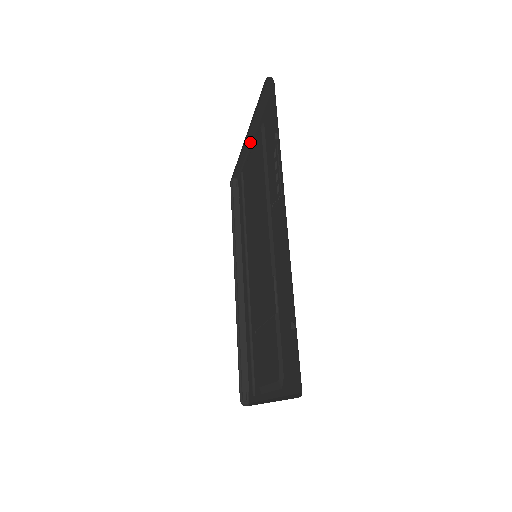
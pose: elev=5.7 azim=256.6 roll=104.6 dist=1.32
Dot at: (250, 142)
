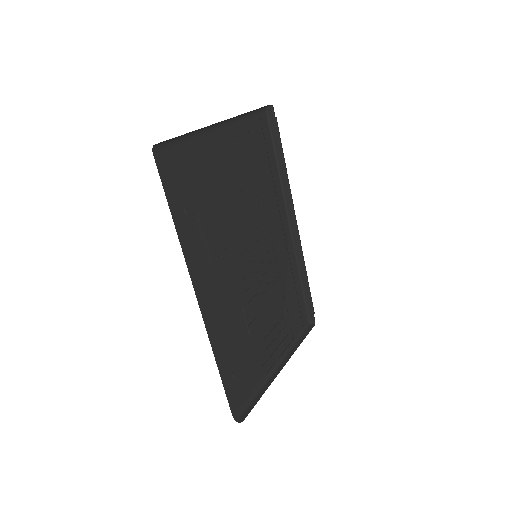
Dot at: occluded
